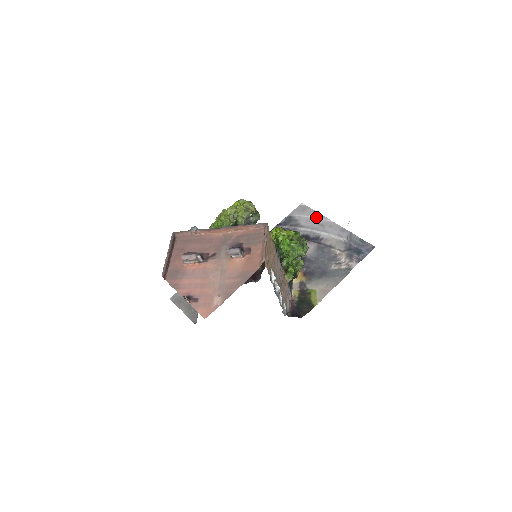
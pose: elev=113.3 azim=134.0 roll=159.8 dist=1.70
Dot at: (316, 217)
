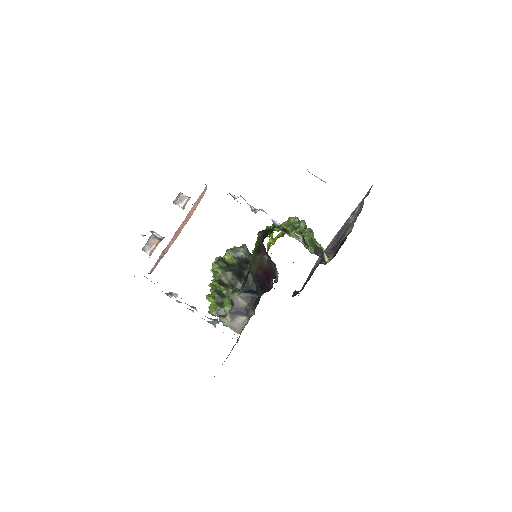
Dot at: (328, 246)
